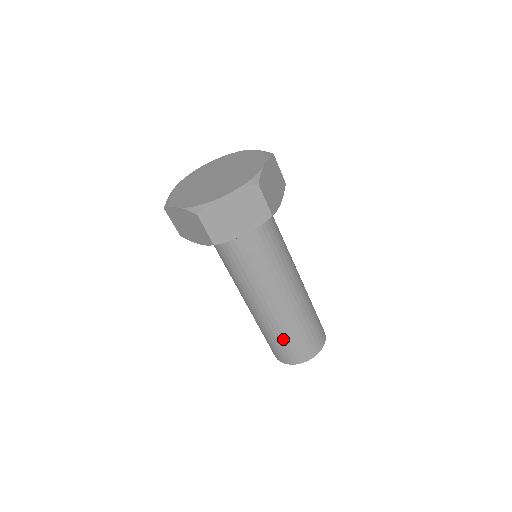
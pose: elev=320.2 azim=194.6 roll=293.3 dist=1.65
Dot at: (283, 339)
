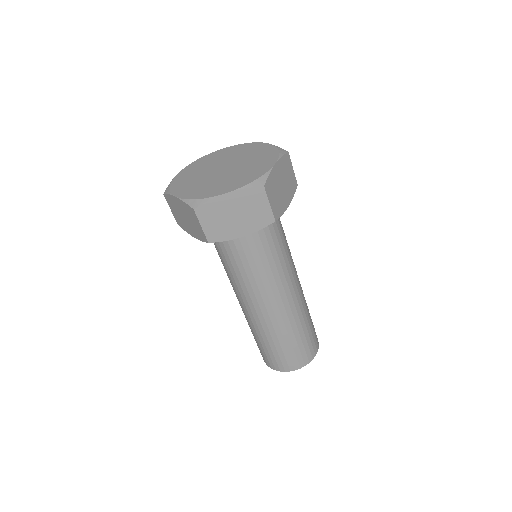
Dot at: (302, 334)
